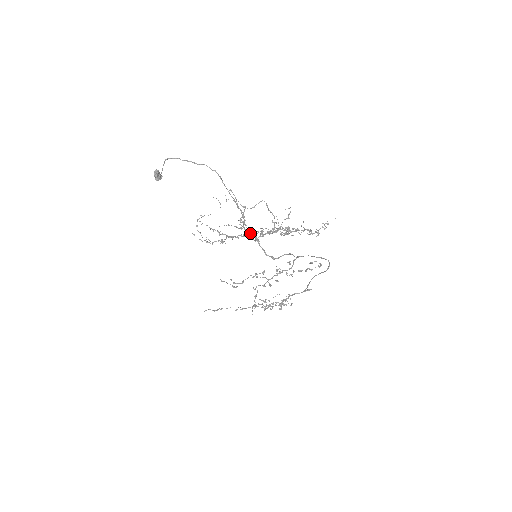
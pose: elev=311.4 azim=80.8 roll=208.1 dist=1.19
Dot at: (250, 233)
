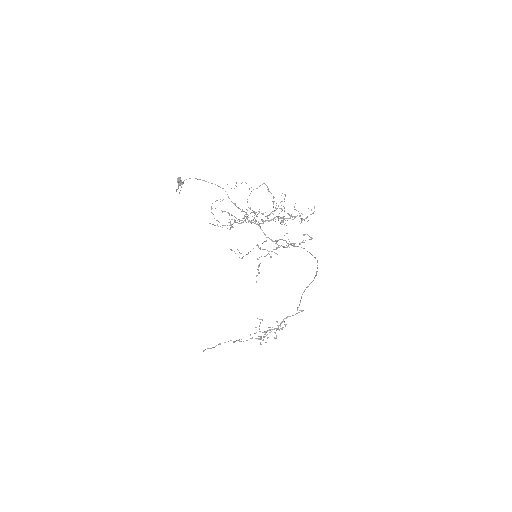
Dot at: (254, 212)
